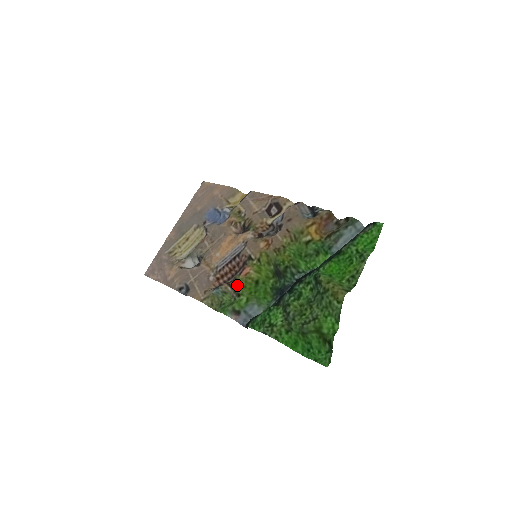
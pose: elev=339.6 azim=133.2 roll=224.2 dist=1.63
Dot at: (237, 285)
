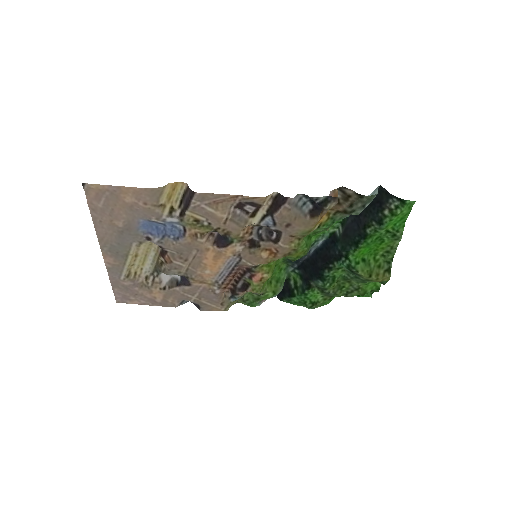
Dot at: (258, 293)
